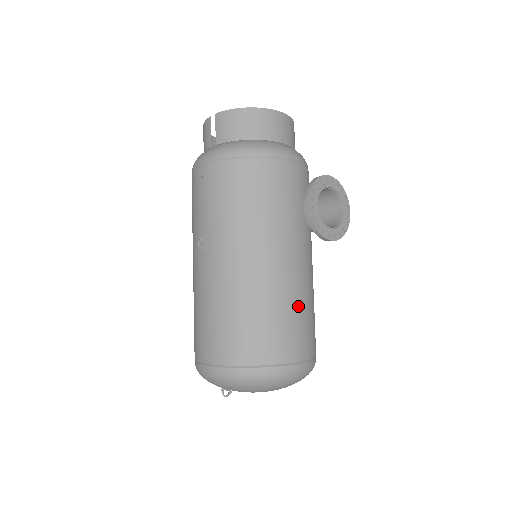
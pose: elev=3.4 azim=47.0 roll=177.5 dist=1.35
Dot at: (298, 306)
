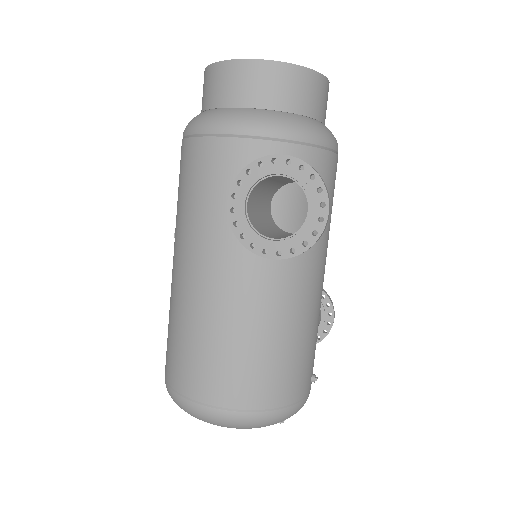
Dot at: (217, 337)
